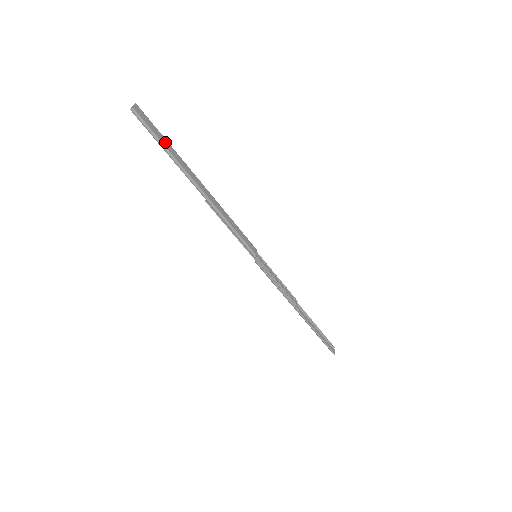
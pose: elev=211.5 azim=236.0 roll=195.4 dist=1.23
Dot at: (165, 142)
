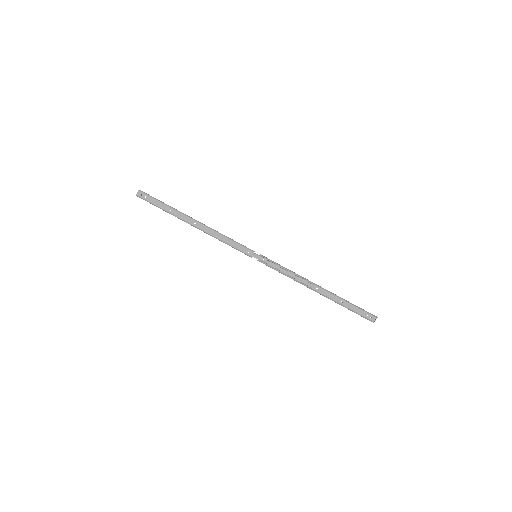
Dot at: (161, 205)
